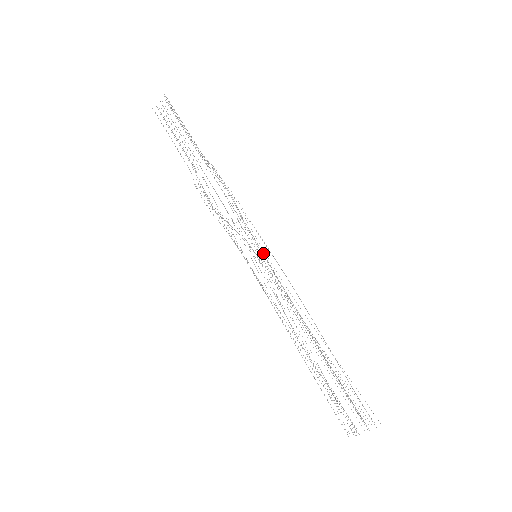
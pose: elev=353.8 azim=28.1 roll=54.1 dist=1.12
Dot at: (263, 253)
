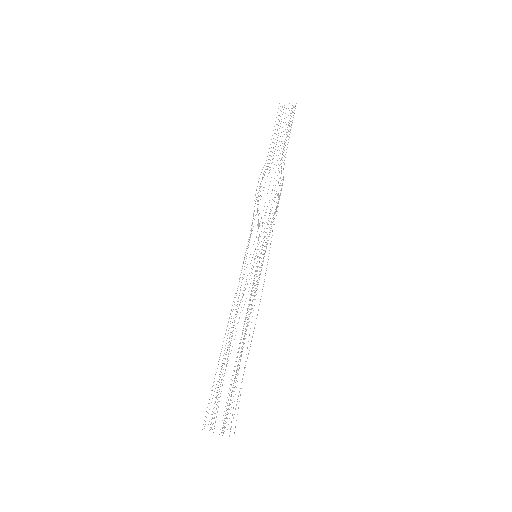
Dot at: occluded
